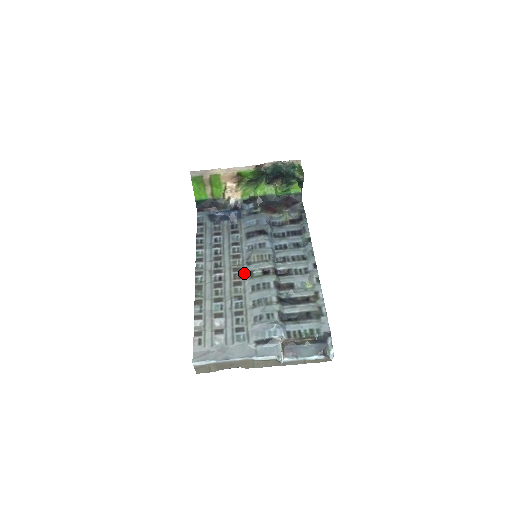
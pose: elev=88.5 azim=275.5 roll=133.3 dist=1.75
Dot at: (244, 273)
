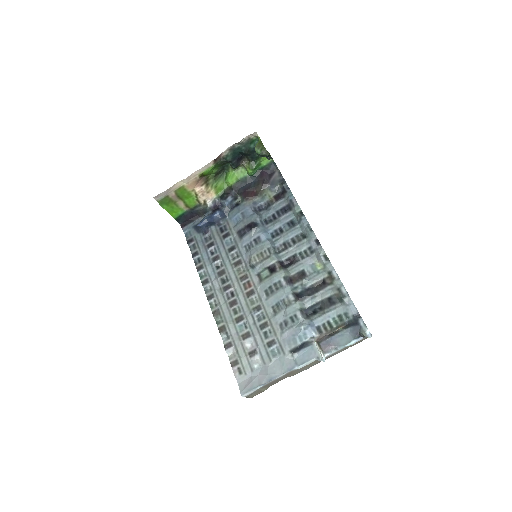
Dot at: (252, 279)
